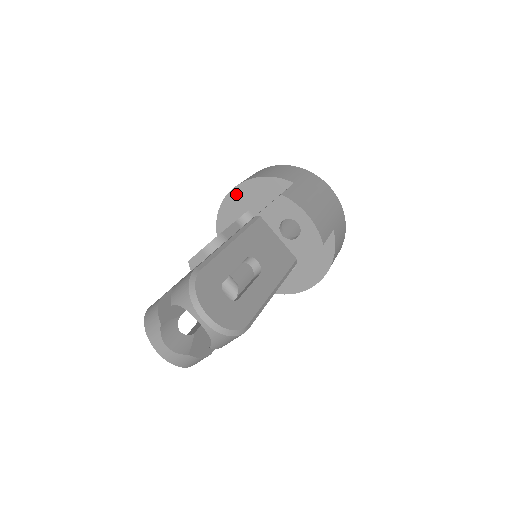
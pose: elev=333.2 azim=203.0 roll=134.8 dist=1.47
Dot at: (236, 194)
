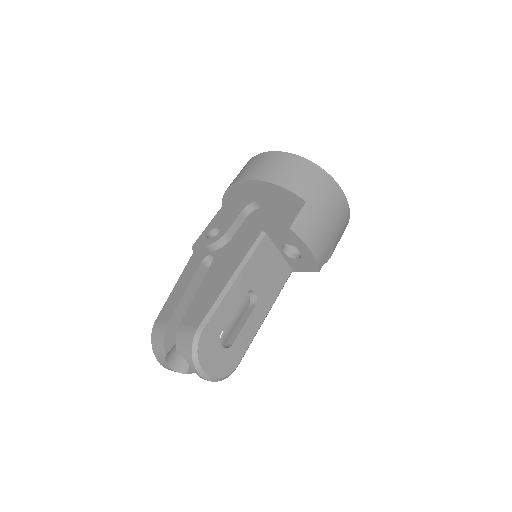
Dot at: (246, 186)
